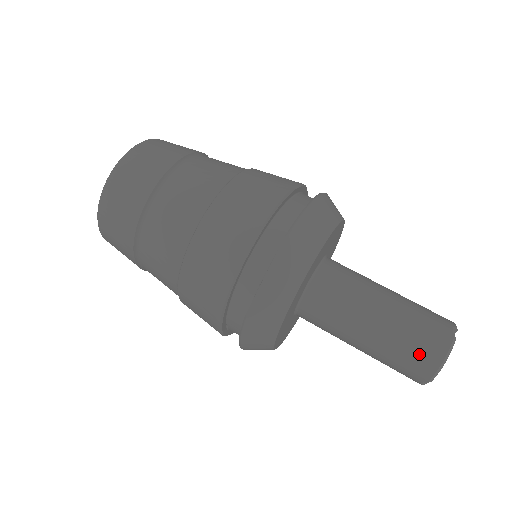
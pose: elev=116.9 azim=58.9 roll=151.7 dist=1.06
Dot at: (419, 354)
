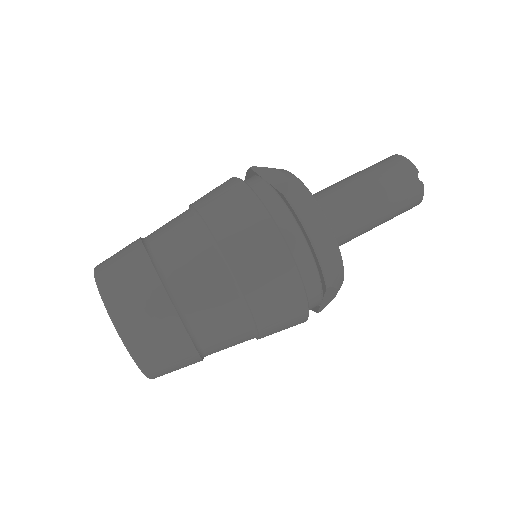
Dot at: (407, 210)
